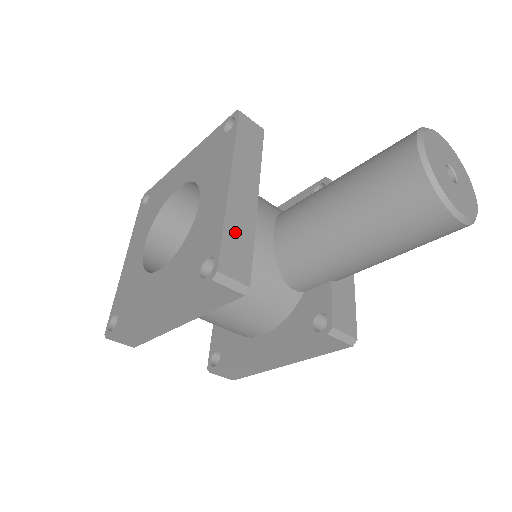
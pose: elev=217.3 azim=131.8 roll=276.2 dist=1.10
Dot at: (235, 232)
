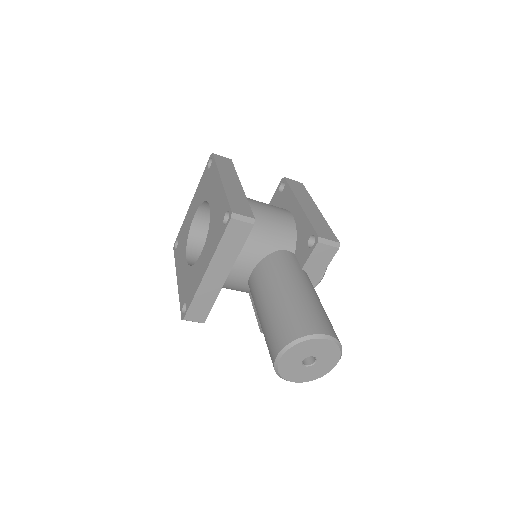
Dot at: (201, 300)
